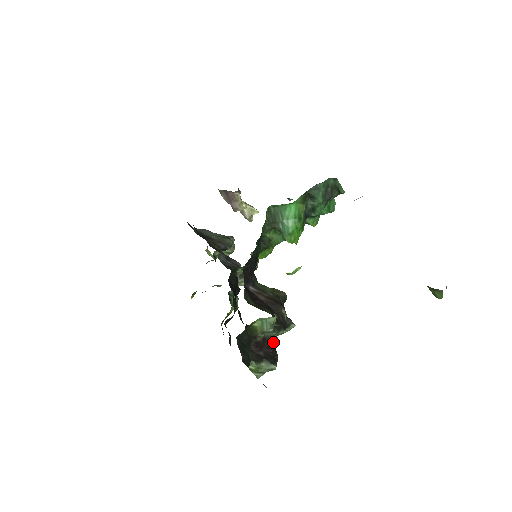
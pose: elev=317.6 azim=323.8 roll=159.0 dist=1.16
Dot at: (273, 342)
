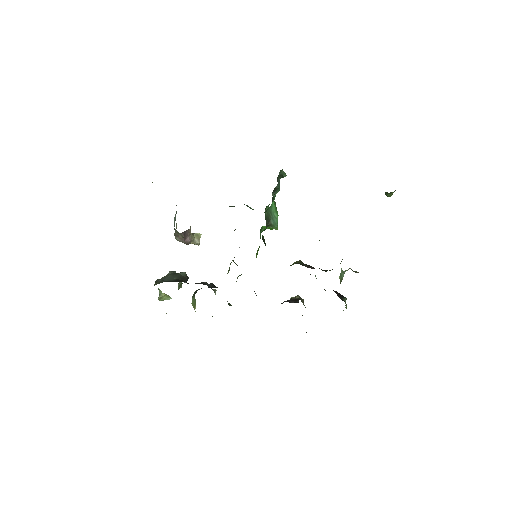
Dot at: (325, 290)
